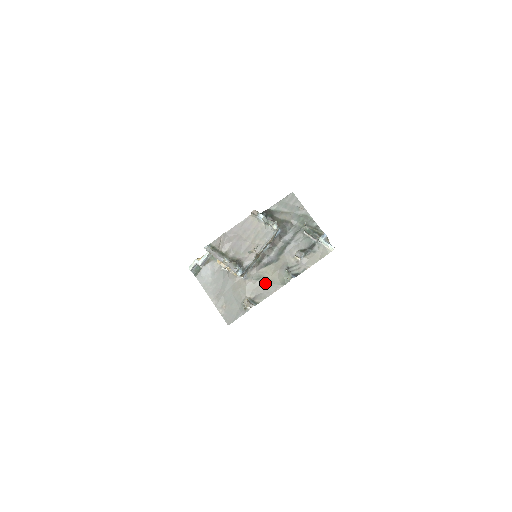
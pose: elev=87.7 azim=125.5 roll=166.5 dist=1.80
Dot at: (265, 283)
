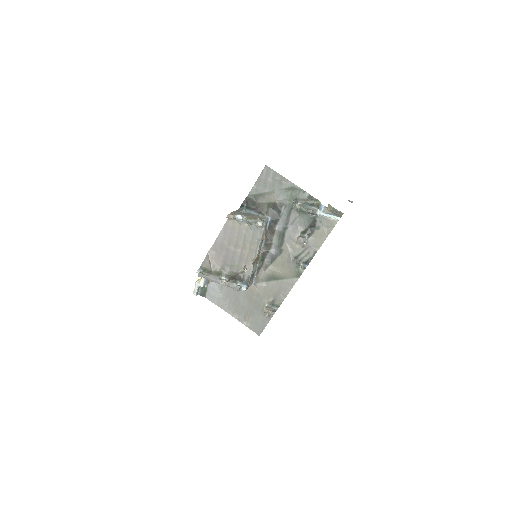
Dot at: (278, 282)
